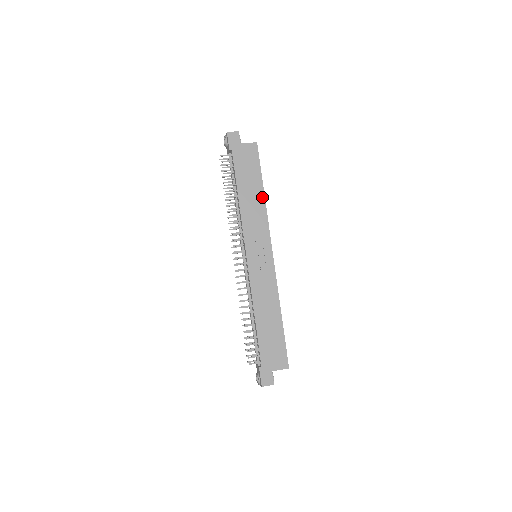
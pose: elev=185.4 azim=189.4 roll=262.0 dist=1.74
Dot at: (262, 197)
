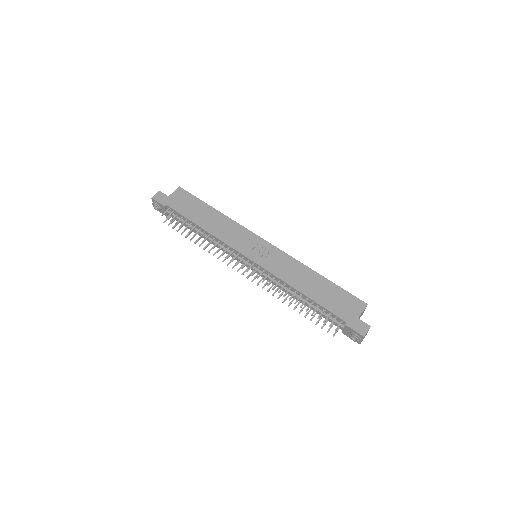
Dot at: (219, 214)
